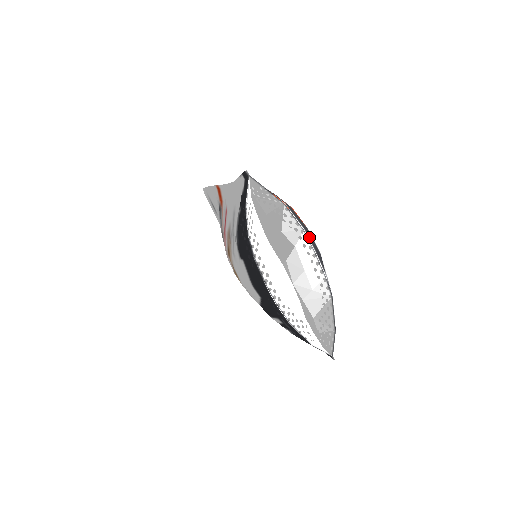
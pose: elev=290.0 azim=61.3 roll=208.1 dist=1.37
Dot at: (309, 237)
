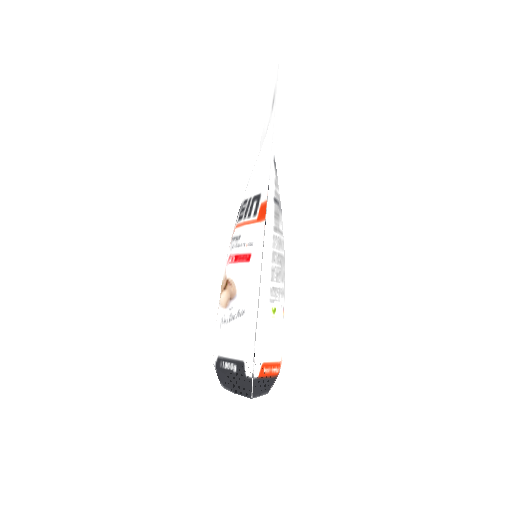
Dot at: occluded
